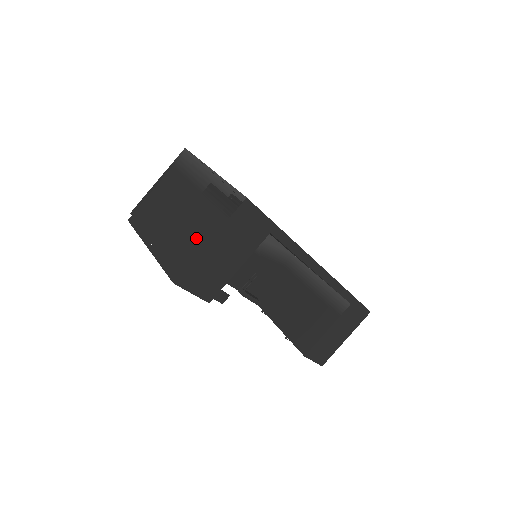
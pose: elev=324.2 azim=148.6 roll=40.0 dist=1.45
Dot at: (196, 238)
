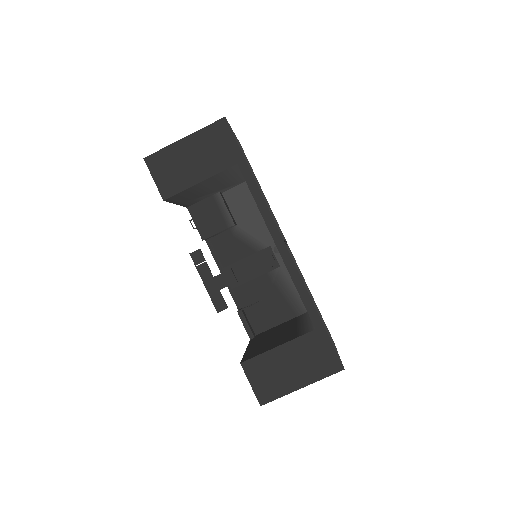
Dot at: occluded
